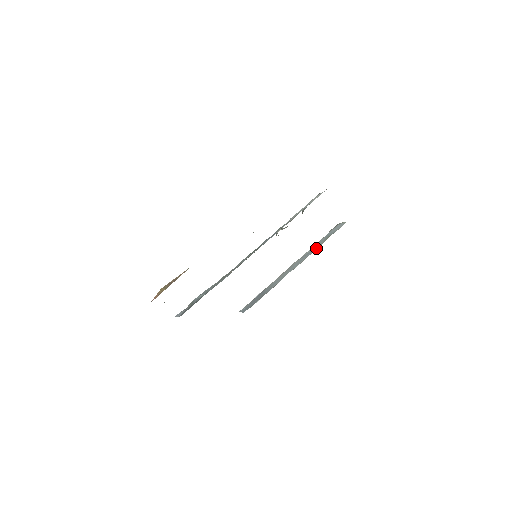
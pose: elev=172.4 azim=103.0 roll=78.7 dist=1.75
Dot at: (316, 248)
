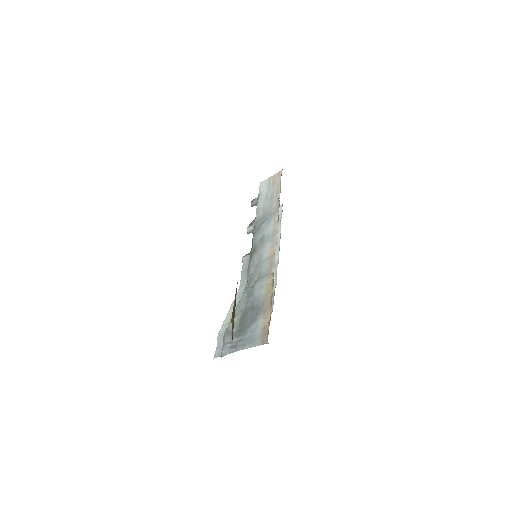
Dot at: (277, 235)
